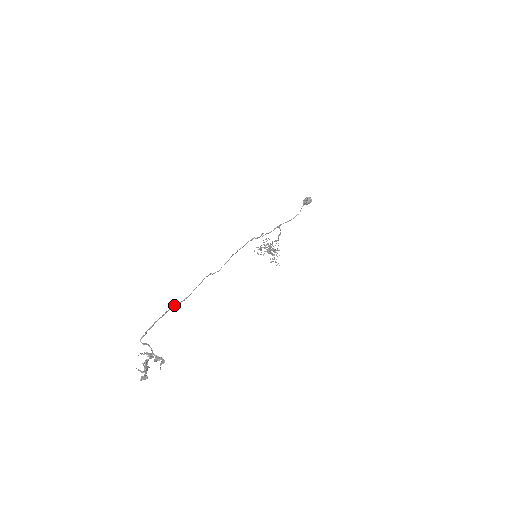
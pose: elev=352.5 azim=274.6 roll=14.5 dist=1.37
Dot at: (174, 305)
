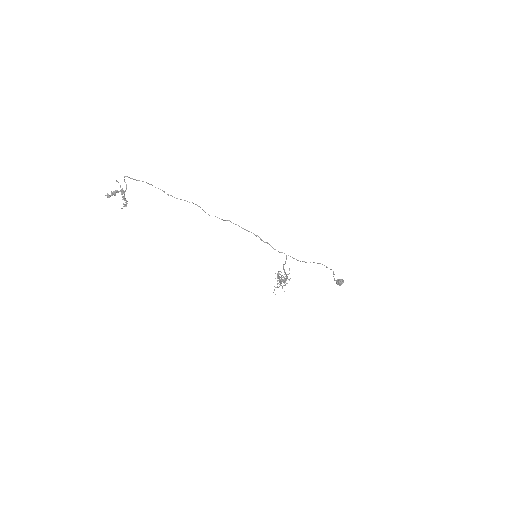
Dot at: occluded
